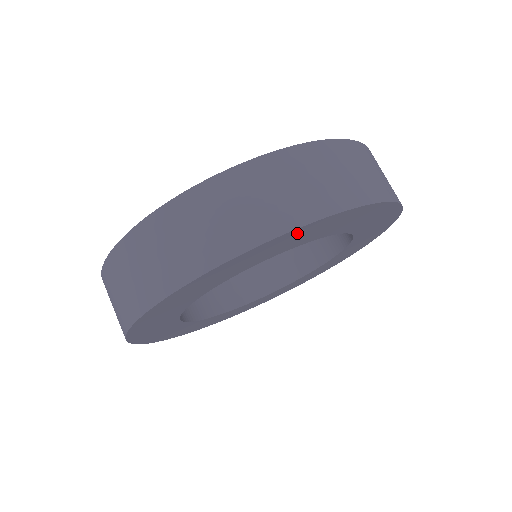
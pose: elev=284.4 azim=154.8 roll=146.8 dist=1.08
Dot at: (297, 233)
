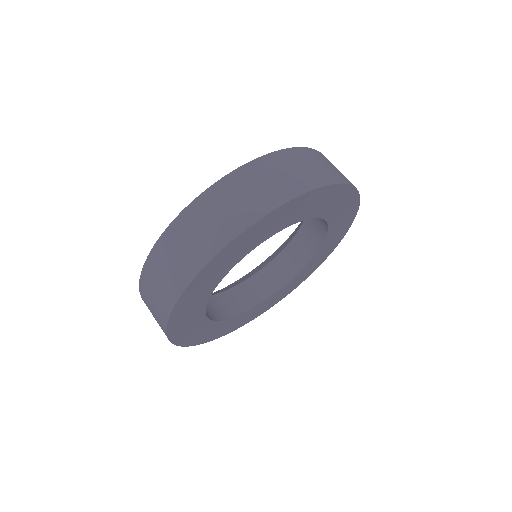
Dot at: (290, 207)
